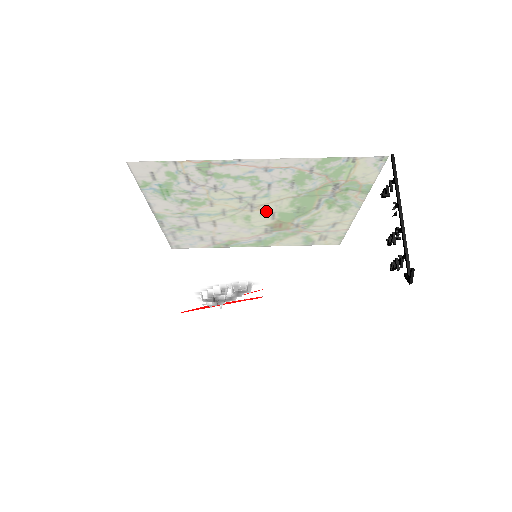
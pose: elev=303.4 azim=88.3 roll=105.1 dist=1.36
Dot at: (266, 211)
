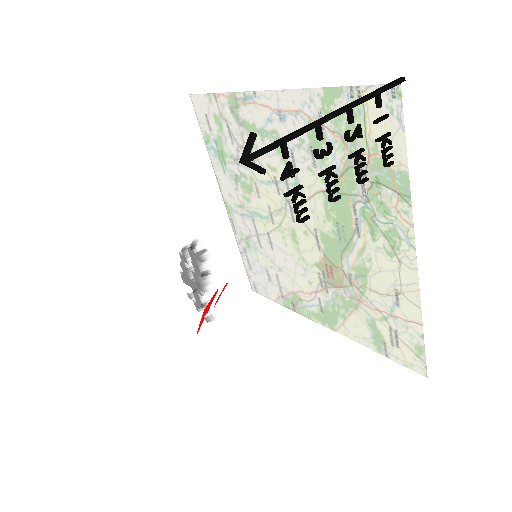
Dot at: occluded
